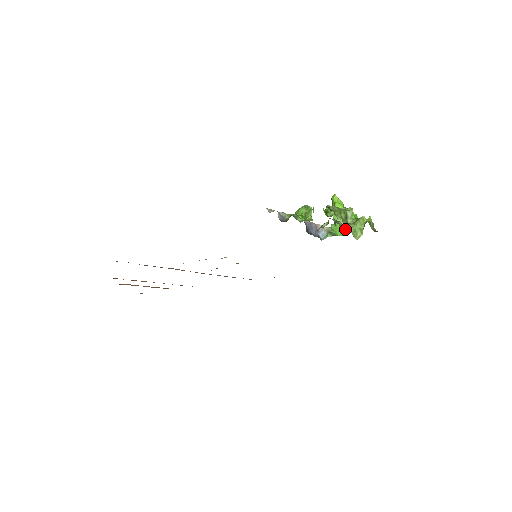
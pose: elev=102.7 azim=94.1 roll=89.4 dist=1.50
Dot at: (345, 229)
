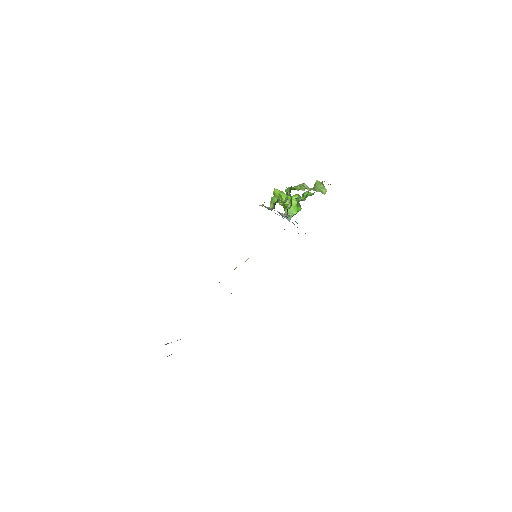
Dot at: (298, 206)
